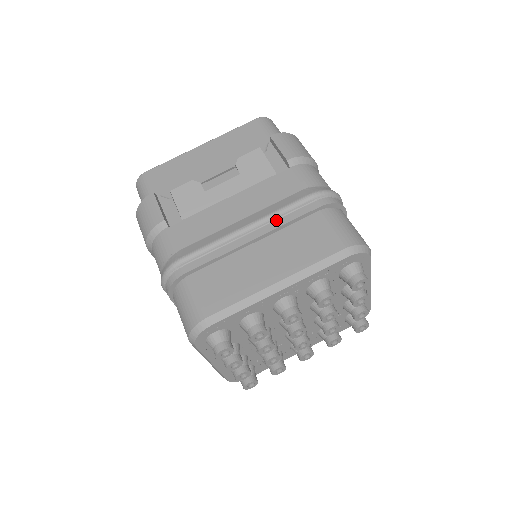
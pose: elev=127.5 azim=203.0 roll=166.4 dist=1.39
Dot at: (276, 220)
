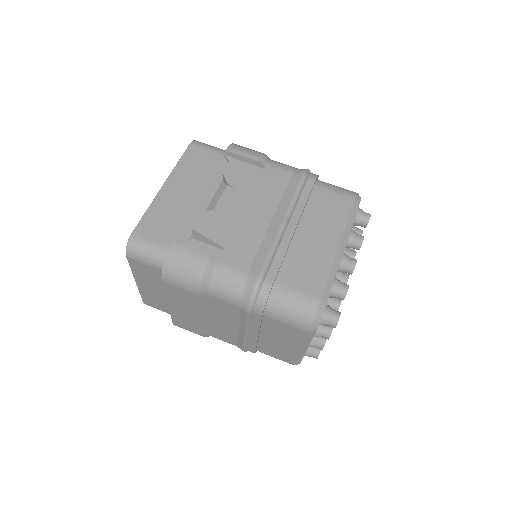
Dot at: (297, 206)
